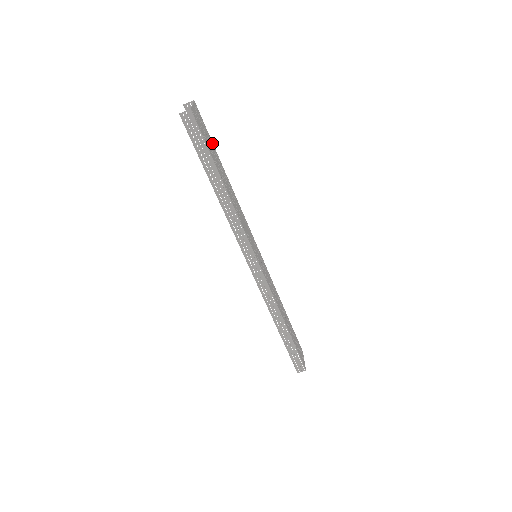
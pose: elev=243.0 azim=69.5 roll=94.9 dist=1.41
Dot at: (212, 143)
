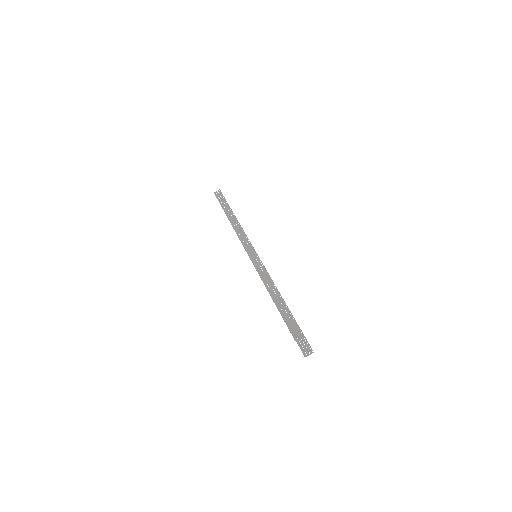
Dot at: occluded
